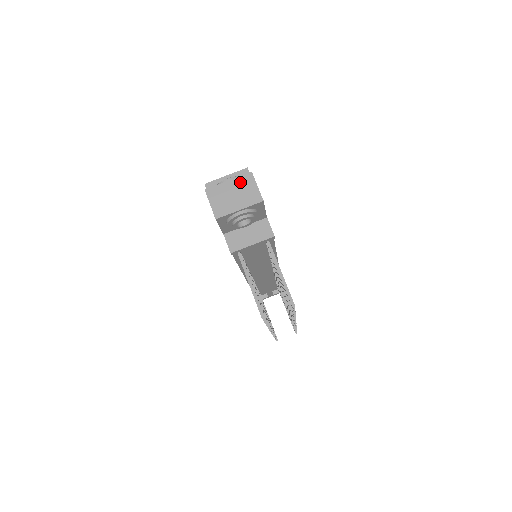
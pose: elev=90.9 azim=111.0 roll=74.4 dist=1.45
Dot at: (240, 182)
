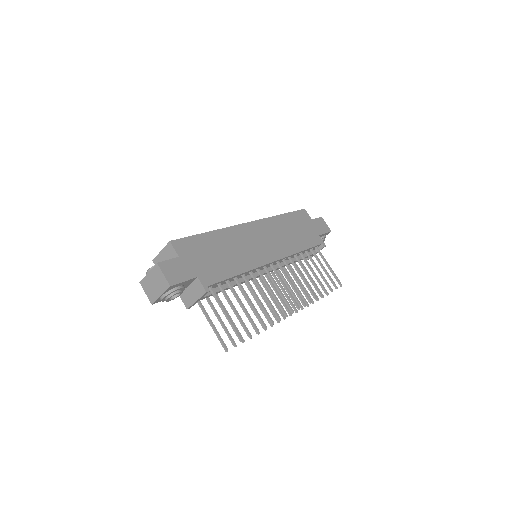
Dot at: (154, 273)
